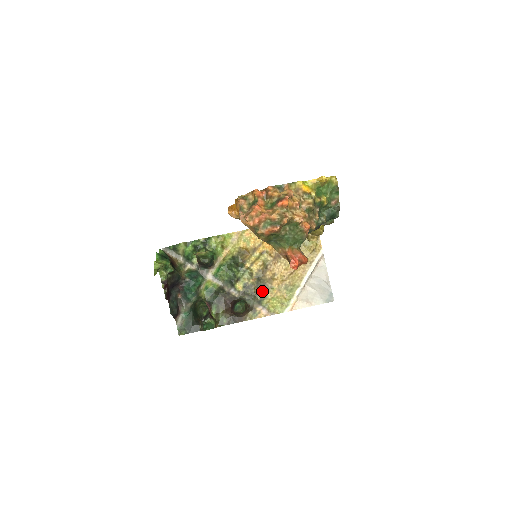
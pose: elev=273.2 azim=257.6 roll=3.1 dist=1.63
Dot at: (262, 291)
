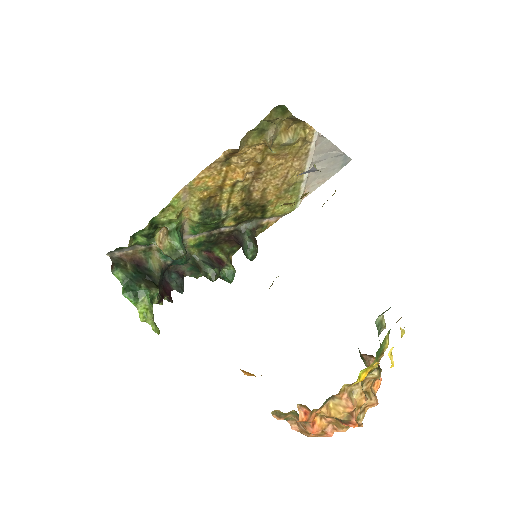
Dot at: (259, 211)
